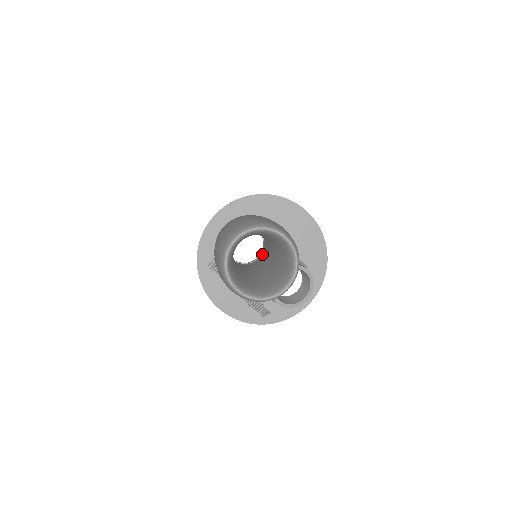
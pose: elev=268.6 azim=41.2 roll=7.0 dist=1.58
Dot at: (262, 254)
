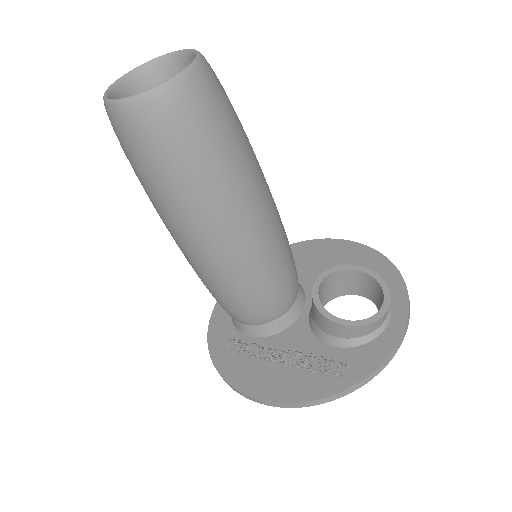
Dot at: occluded
